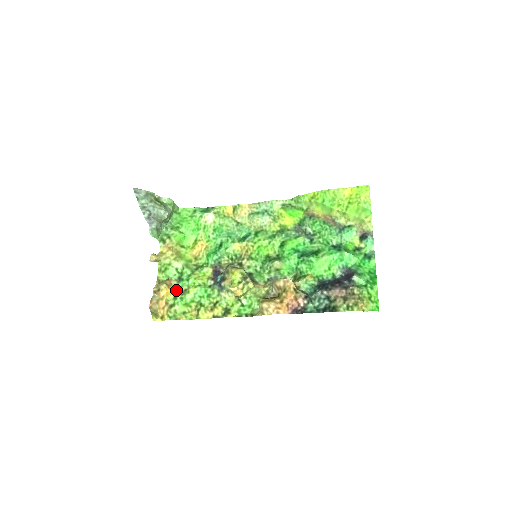
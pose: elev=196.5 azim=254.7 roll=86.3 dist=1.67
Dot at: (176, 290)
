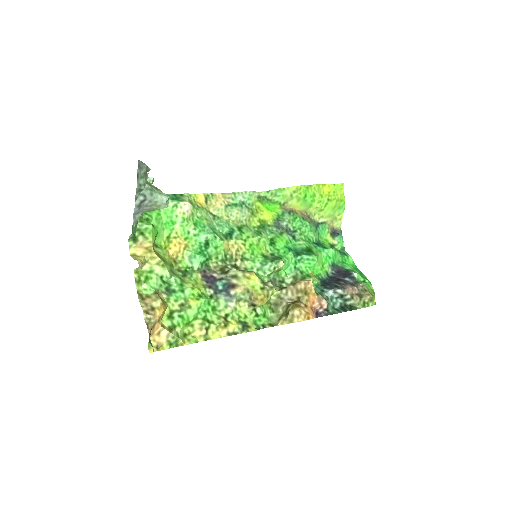
Dot at: (169, 306)
